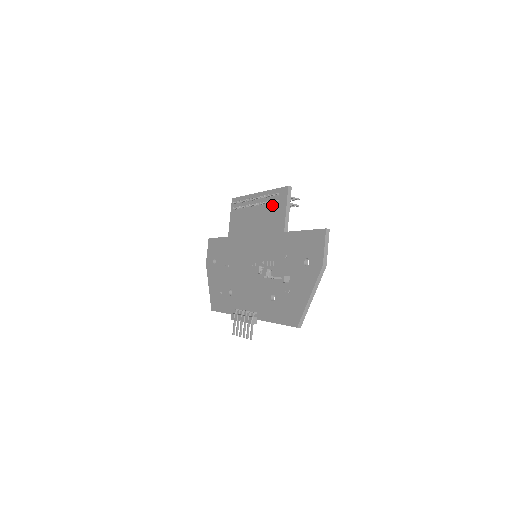
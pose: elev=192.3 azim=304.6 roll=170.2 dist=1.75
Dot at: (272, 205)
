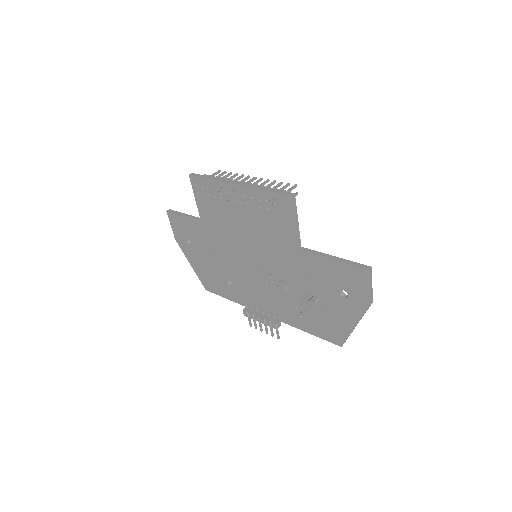
Dot at: (268, 211)
